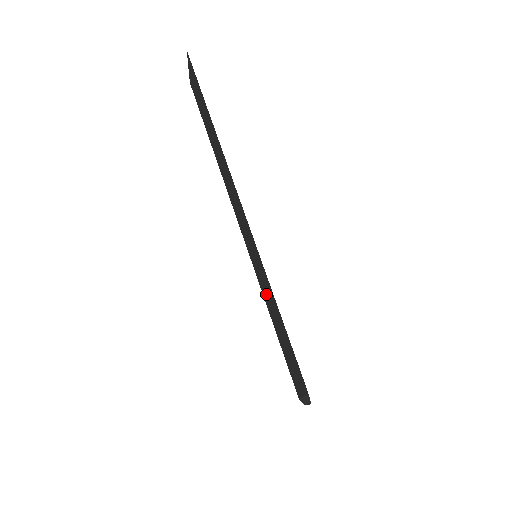
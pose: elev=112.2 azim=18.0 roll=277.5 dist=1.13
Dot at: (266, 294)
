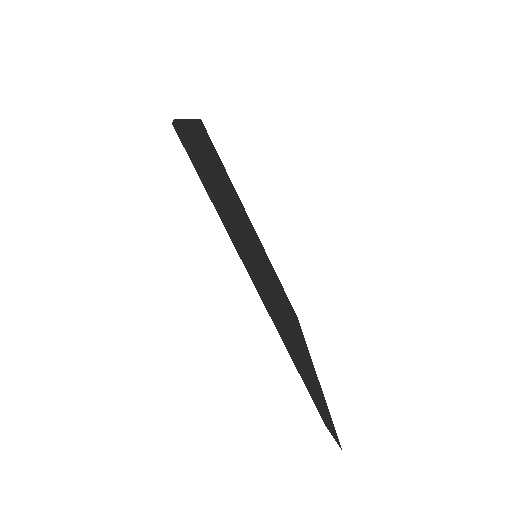
Dot at: (298, 369)
